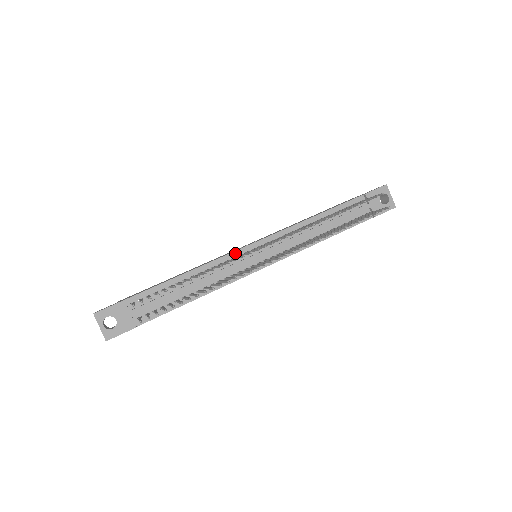
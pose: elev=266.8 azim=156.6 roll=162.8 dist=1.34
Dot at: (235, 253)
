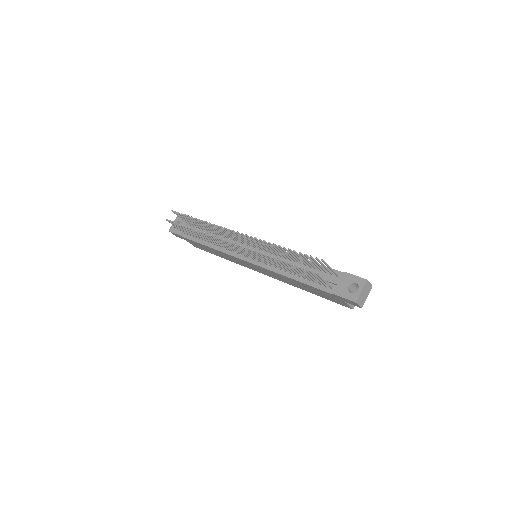
Dot at: occluded
